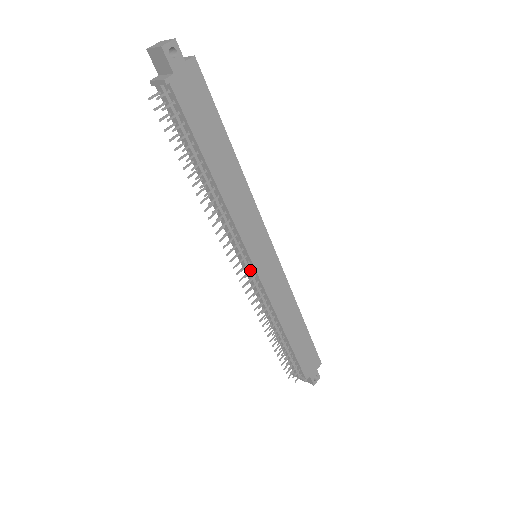
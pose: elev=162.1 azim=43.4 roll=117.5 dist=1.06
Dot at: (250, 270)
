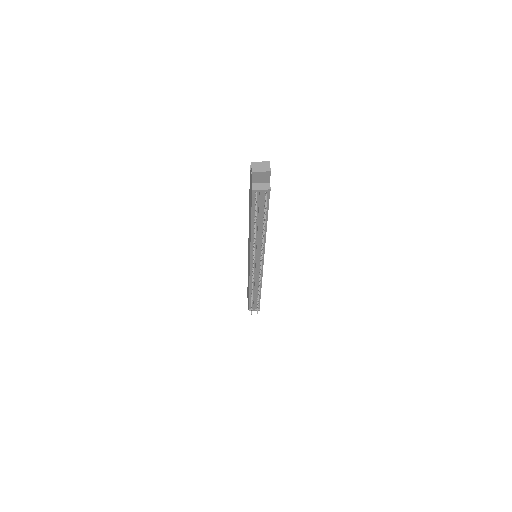
Dot at: (260, 266)
